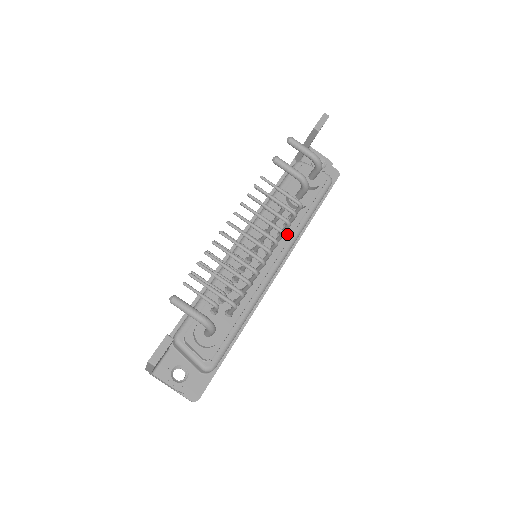
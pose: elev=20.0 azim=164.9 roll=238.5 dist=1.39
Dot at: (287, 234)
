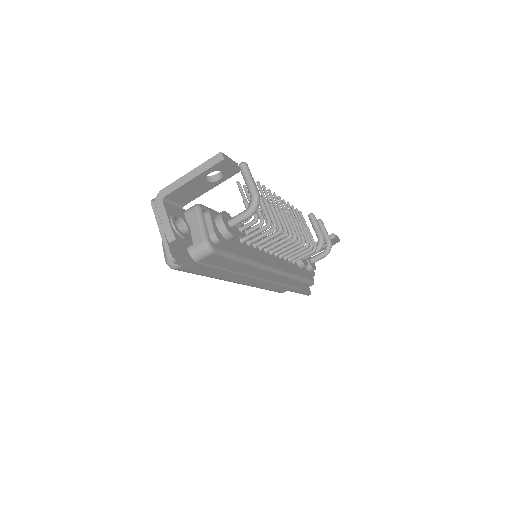
Dot at: (288, 263)
